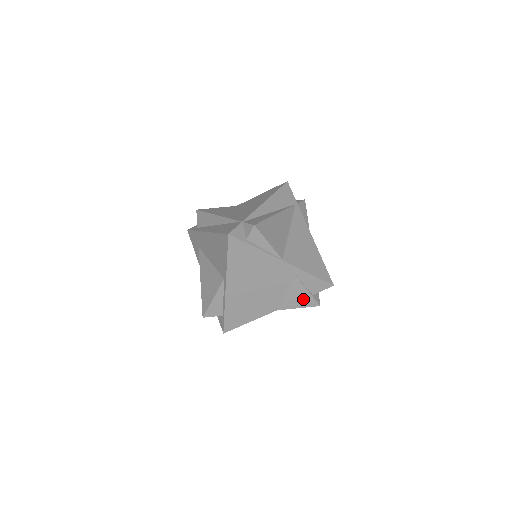
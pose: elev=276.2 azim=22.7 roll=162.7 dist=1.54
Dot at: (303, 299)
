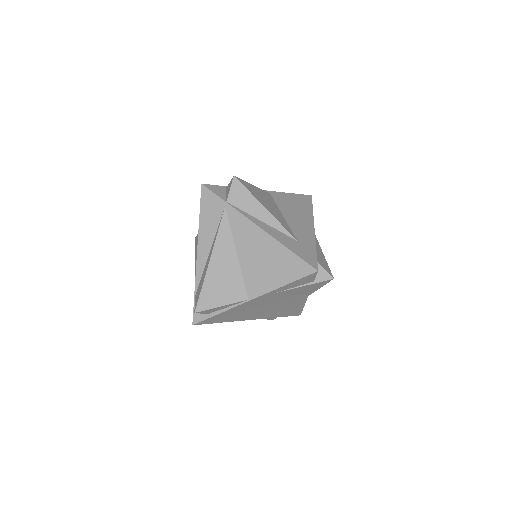
Dot at: (312, 287)
